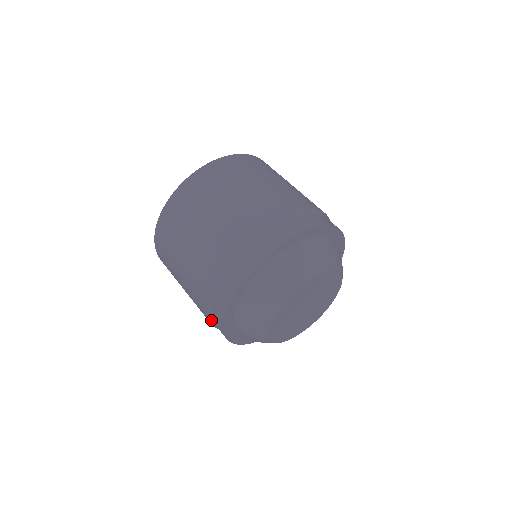
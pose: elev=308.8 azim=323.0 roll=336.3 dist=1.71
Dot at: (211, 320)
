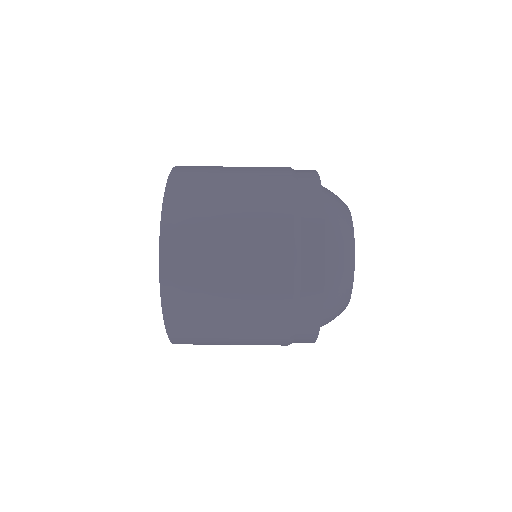
Dot at: (297, 289)
